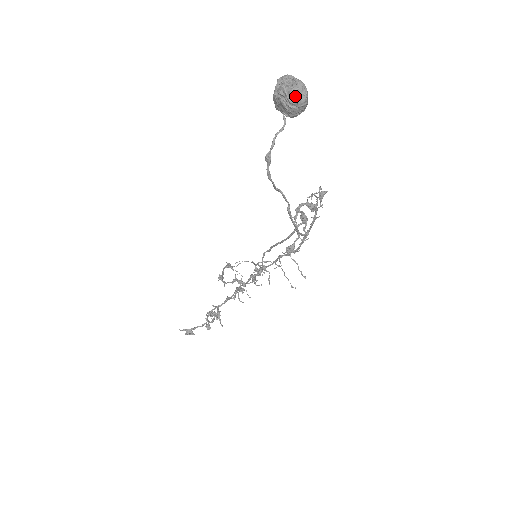
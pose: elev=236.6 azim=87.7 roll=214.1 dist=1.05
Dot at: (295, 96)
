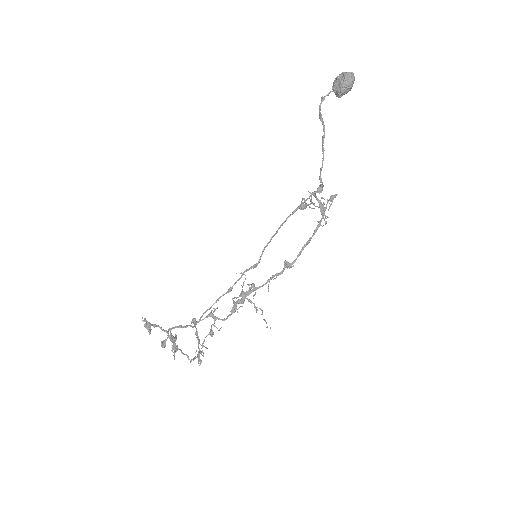
Dot at: (349, 74)
